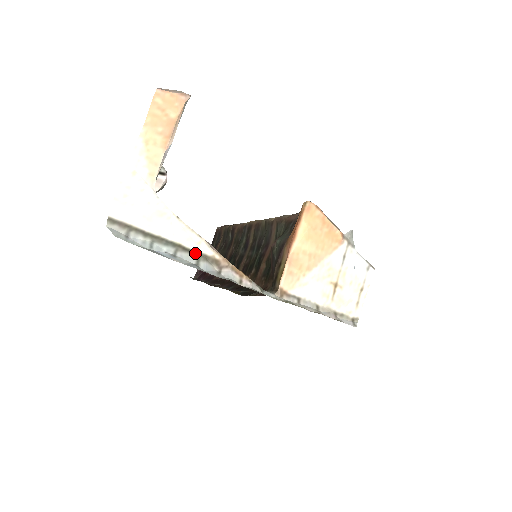
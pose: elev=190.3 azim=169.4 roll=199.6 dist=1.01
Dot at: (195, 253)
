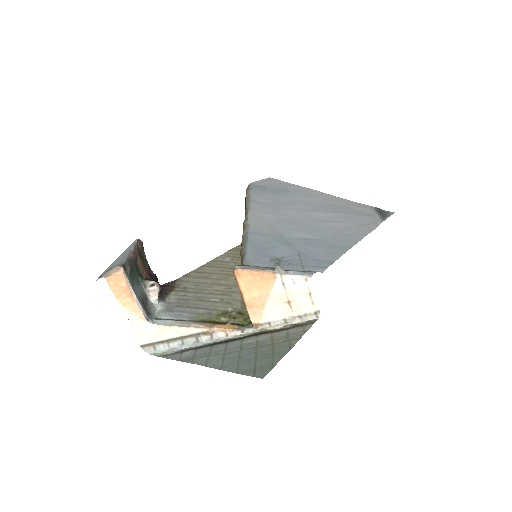
Dot at: (192, 335)
